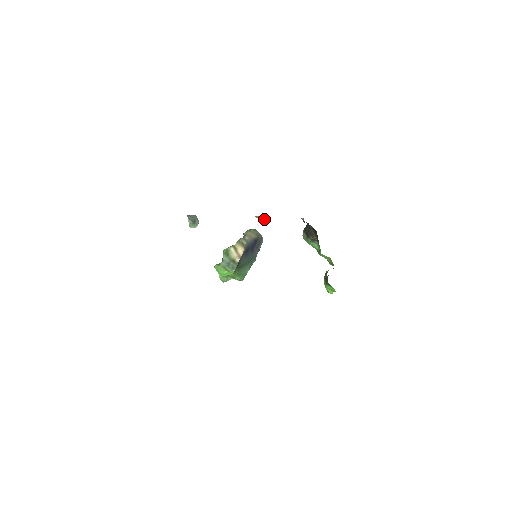
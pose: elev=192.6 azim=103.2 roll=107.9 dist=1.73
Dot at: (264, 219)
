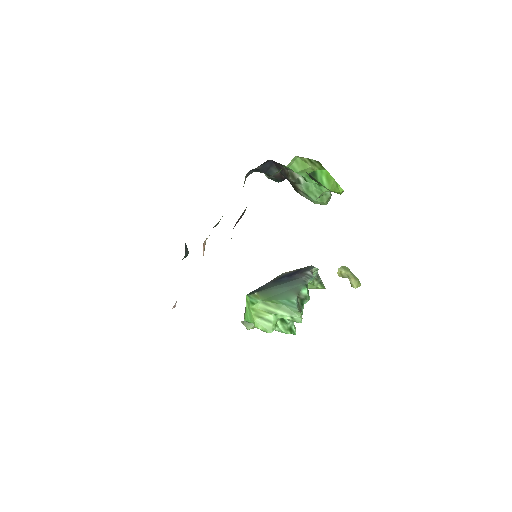
Dot at: (347, 272)
